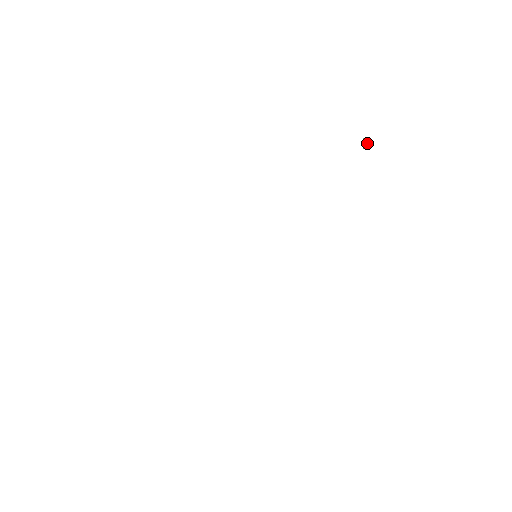
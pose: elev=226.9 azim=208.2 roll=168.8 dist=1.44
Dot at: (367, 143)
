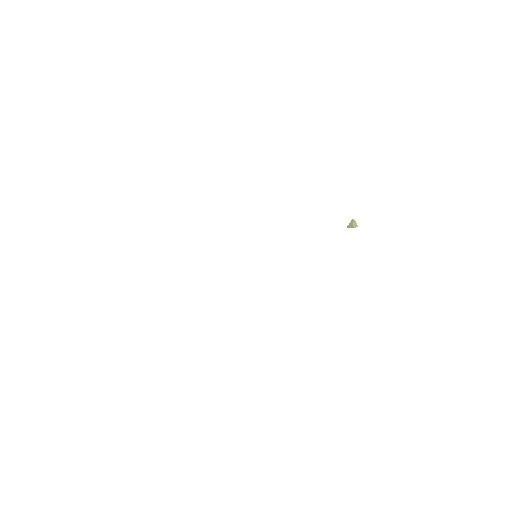
Dot at: (354, 224)
